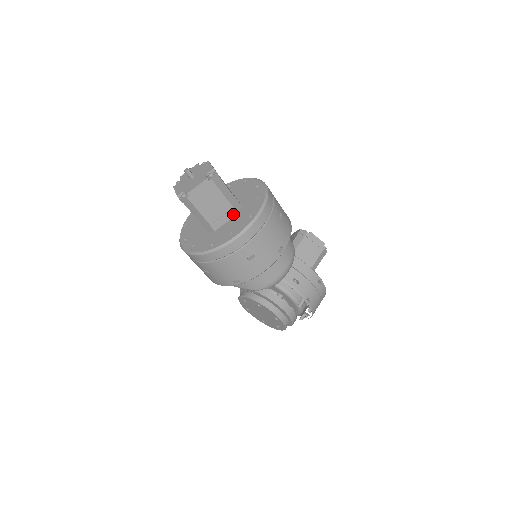
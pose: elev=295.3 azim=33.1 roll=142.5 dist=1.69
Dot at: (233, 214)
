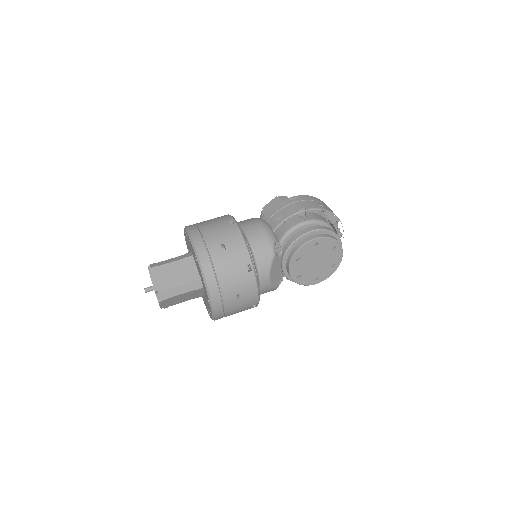
Dot at: (192, 260)
